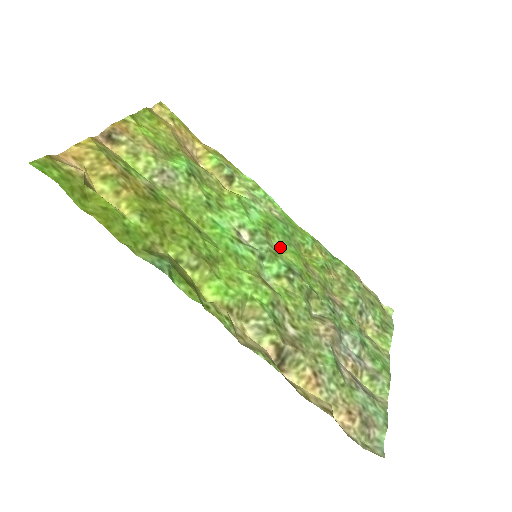
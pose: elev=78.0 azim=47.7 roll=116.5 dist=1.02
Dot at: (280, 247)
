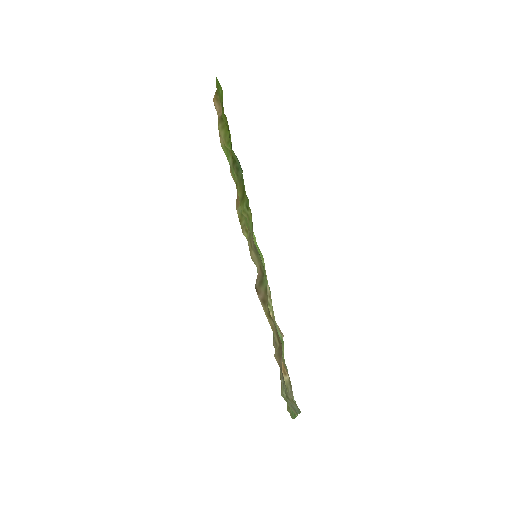
Dot at: occluded
